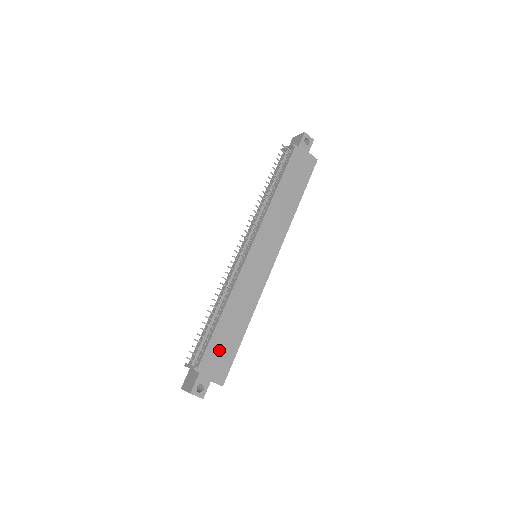
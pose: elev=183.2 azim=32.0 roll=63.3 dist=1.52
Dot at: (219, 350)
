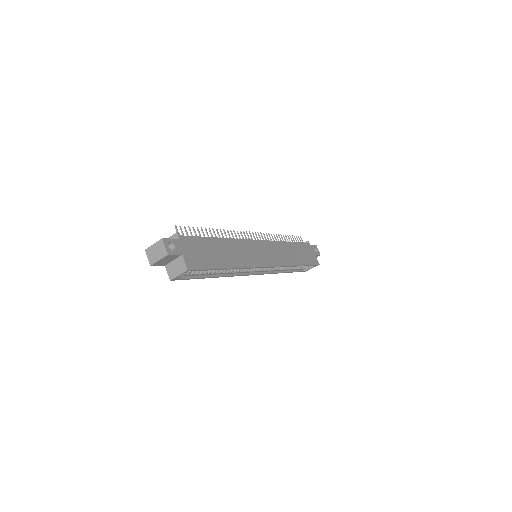
Dot at: (202, 250)
